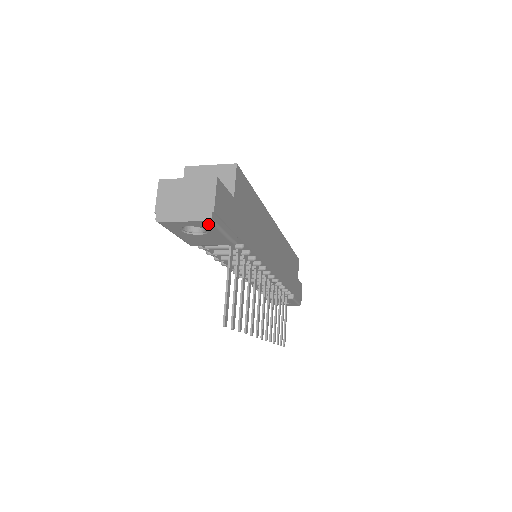
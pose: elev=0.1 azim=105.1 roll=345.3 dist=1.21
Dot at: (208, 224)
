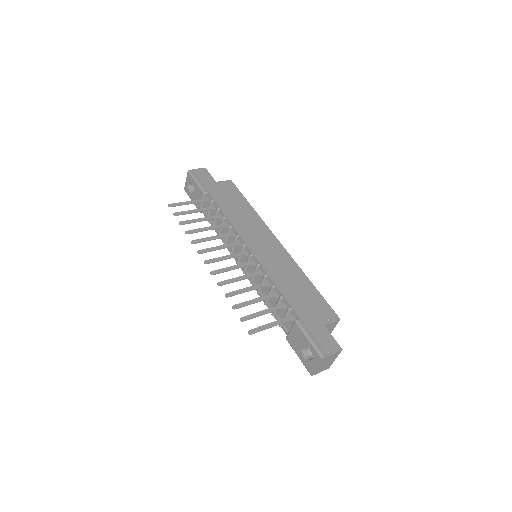
Dot at: (189, 175)
